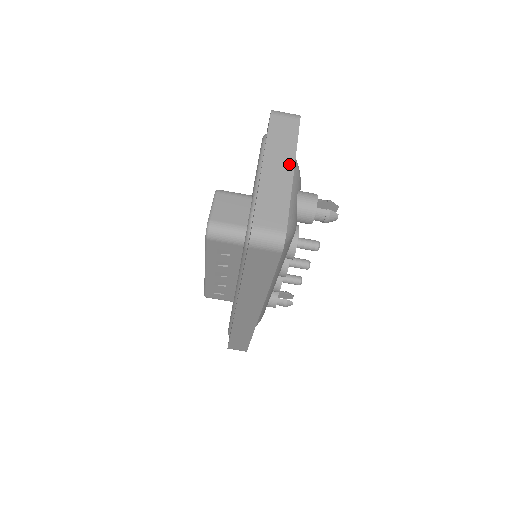
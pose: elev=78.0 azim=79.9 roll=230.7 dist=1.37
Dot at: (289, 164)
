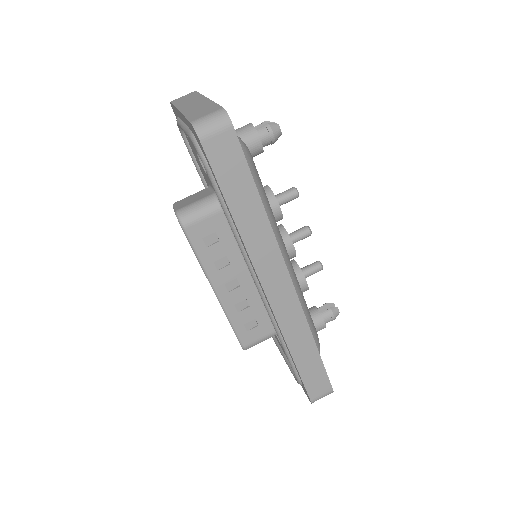
Dot at: (201, 99)
